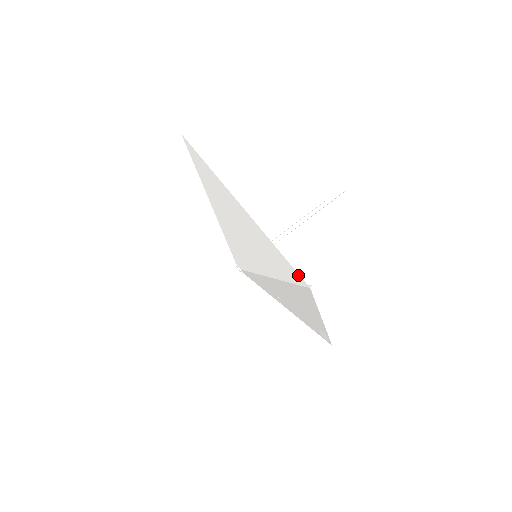
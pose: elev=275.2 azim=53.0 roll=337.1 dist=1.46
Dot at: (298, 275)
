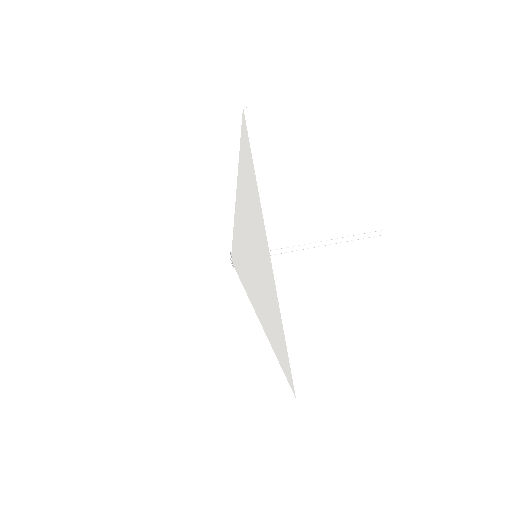
Dot at: (291, 377)
